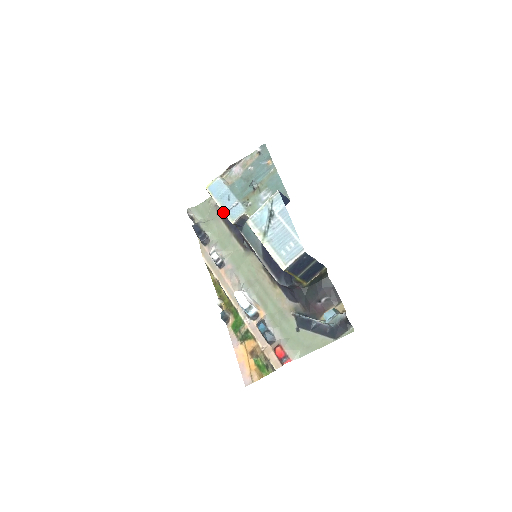
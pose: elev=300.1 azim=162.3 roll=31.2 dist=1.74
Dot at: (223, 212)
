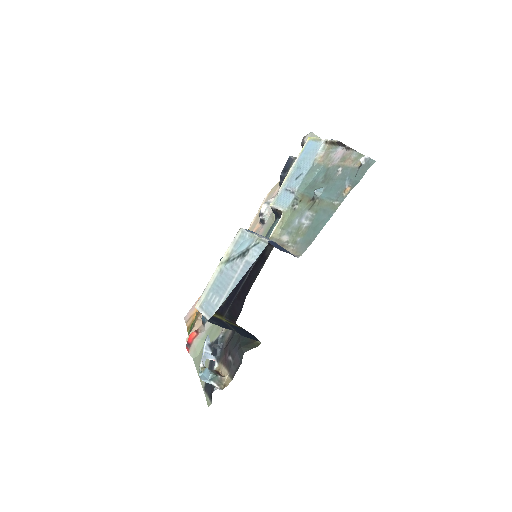
Dot at: occluded
